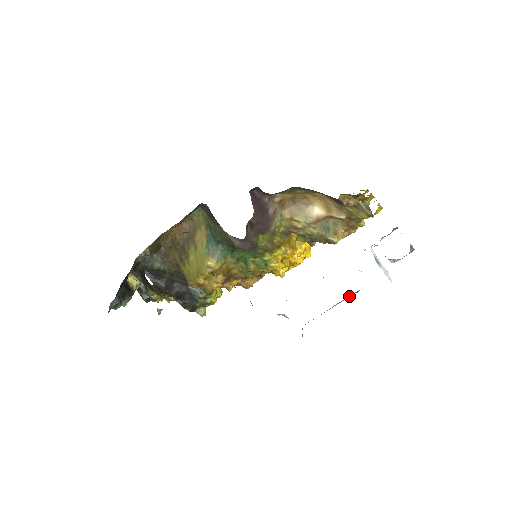
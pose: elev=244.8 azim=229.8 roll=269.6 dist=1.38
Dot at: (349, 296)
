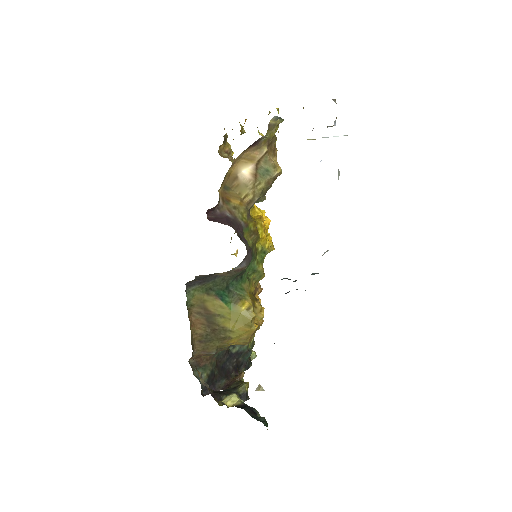
Dot at: occluded
